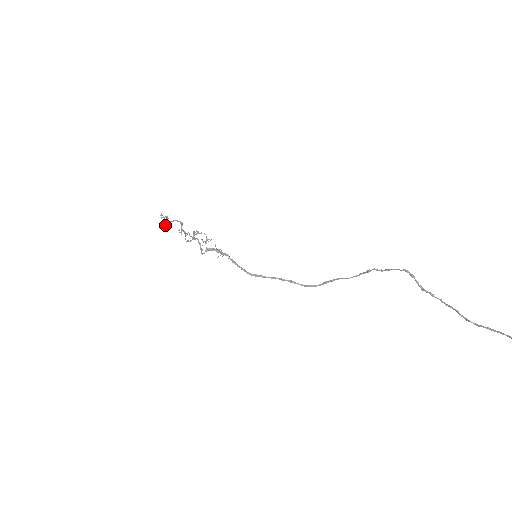
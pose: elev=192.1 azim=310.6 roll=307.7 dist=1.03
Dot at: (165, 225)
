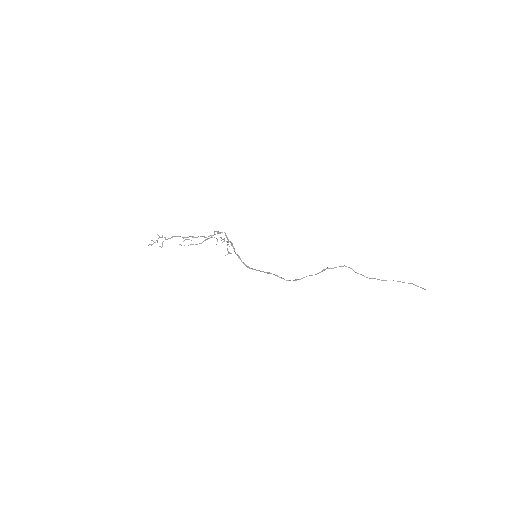
Dot at: (165, 239)
